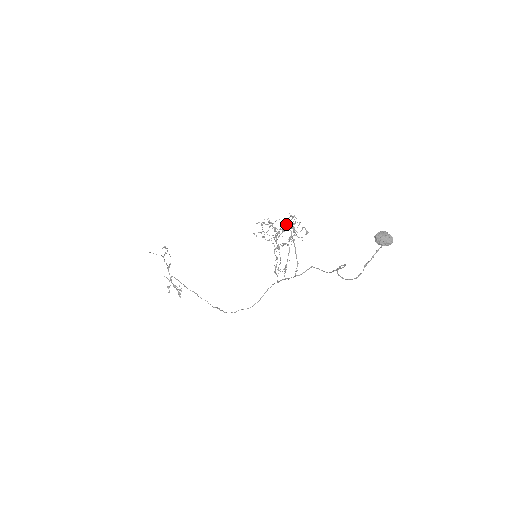
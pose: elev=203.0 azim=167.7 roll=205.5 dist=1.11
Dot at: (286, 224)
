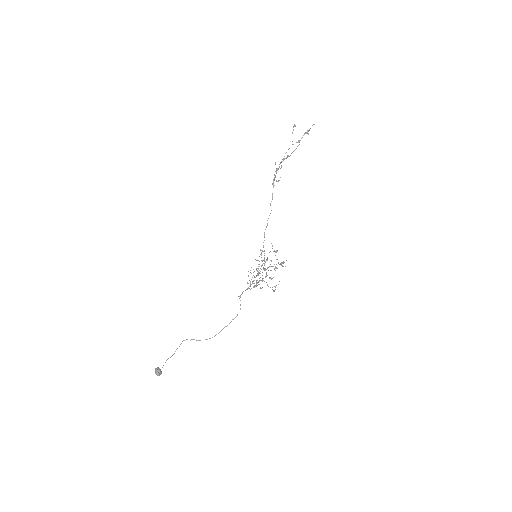
Dot at: (250, 281)
